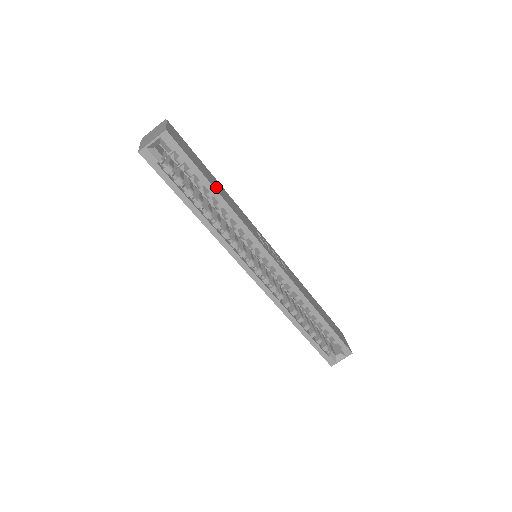
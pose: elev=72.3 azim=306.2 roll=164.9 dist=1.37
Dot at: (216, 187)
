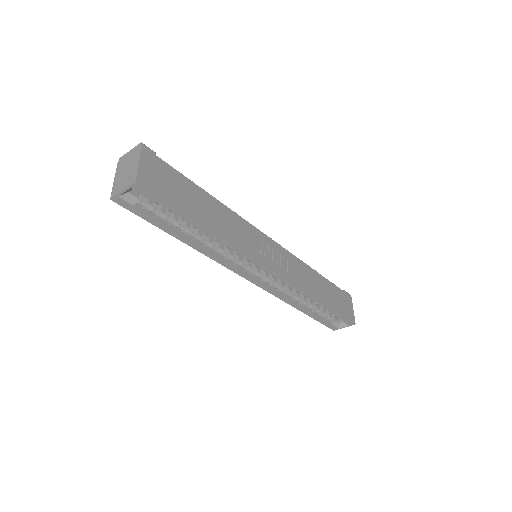
Dot at: (203, 217)
